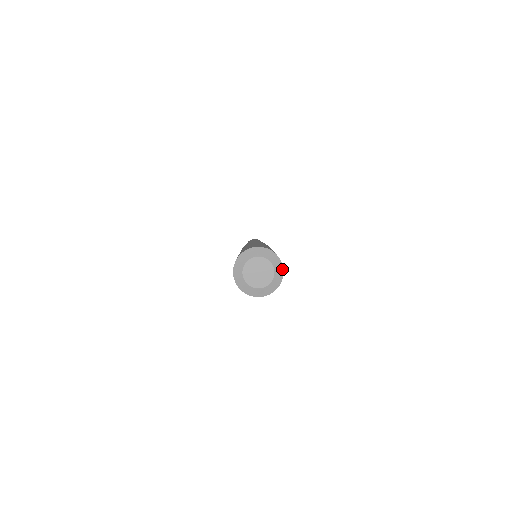
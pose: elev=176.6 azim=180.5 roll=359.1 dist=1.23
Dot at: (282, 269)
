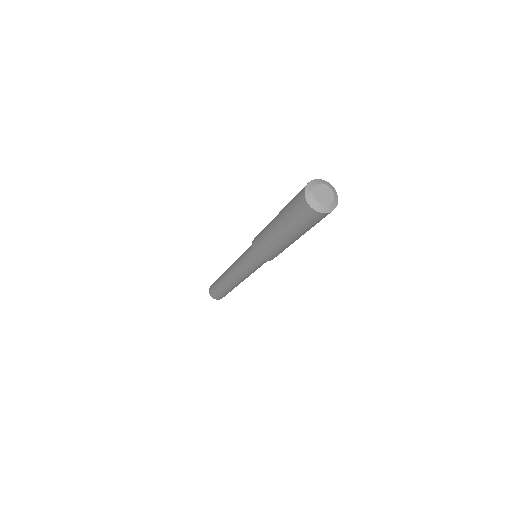
Dot at: (334, 208)
